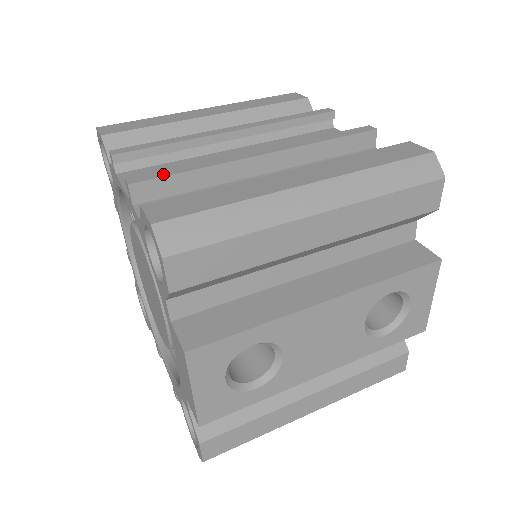
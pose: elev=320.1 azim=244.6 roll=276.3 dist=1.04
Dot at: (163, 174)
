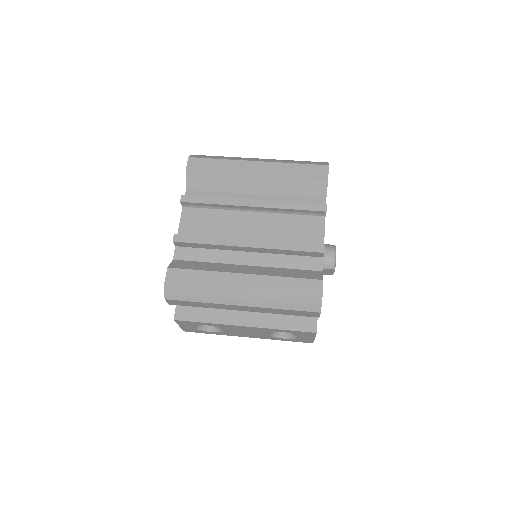
Dot at: (191, 240)
